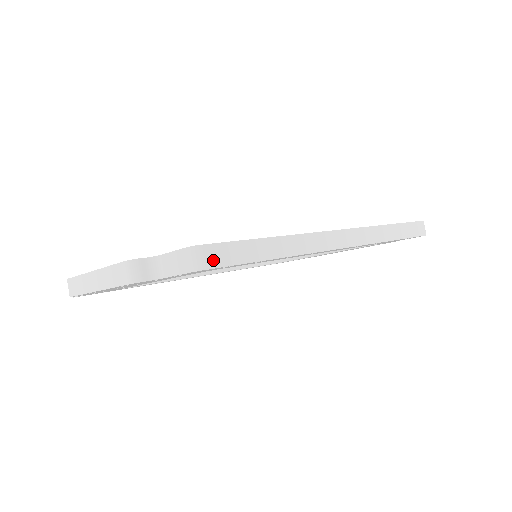
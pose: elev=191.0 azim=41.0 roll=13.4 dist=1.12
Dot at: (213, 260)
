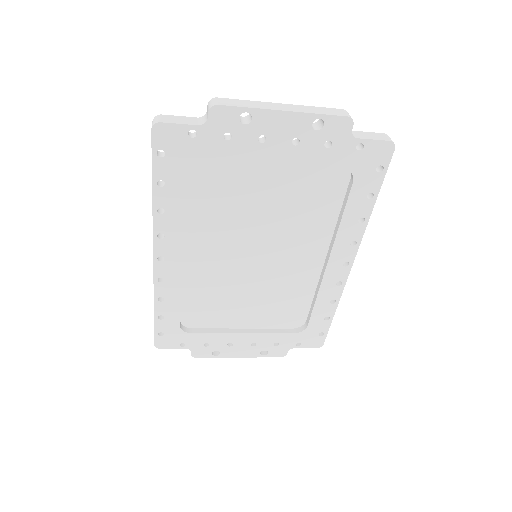
Dot at: (391, 152)
